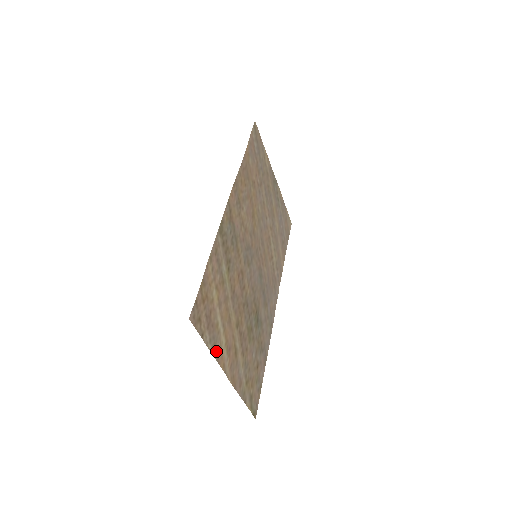
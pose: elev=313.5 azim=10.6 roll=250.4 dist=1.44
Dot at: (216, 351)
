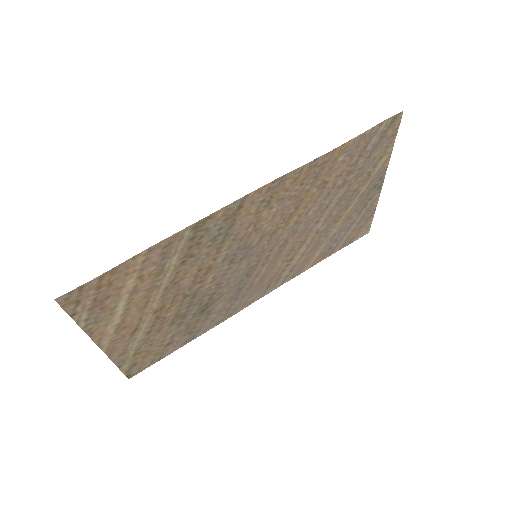
Dot at: (93, 328)
